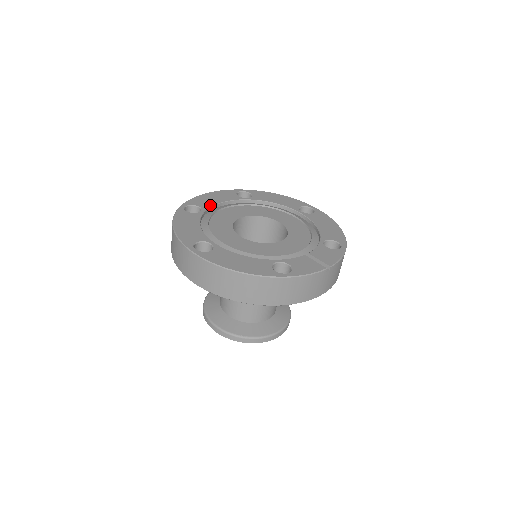
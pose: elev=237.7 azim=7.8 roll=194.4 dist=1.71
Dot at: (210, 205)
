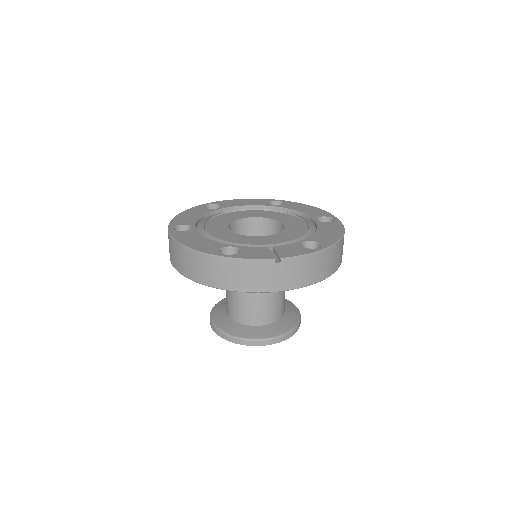
Dot at: (232, 206)
